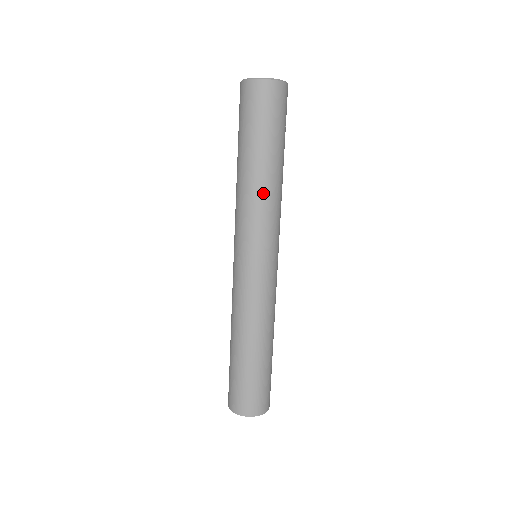
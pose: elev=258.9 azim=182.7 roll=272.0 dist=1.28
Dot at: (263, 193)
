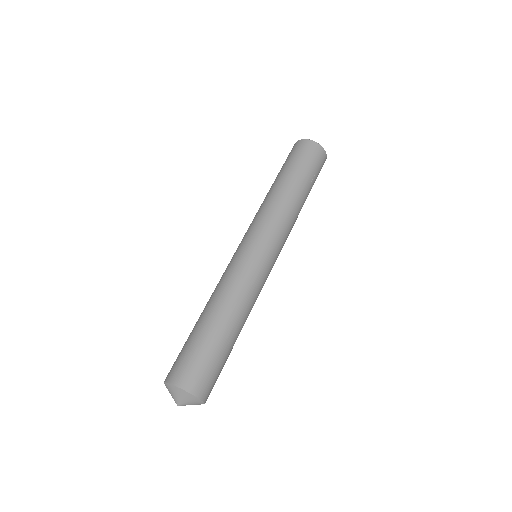
Dot at: (279, 201)
